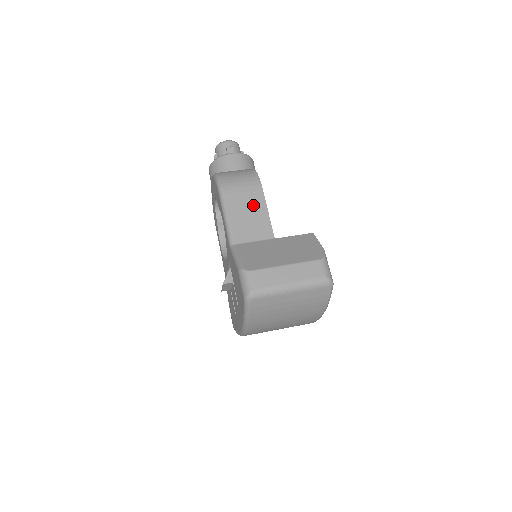
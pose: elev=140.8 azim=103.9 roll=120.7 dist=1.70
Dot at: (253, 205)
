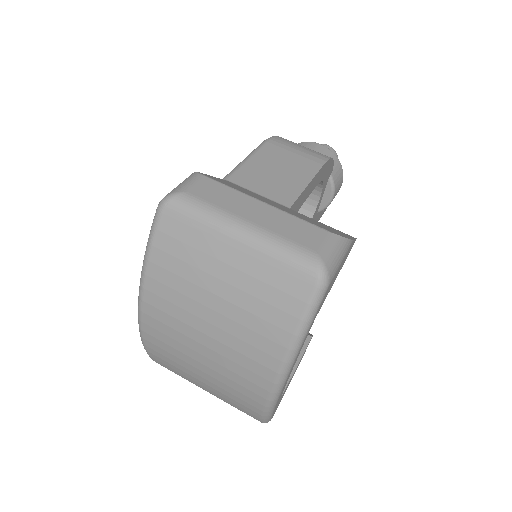
Dot at: (294, 168)
